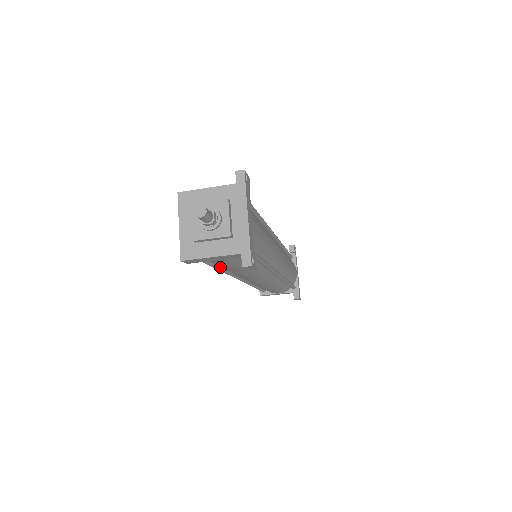
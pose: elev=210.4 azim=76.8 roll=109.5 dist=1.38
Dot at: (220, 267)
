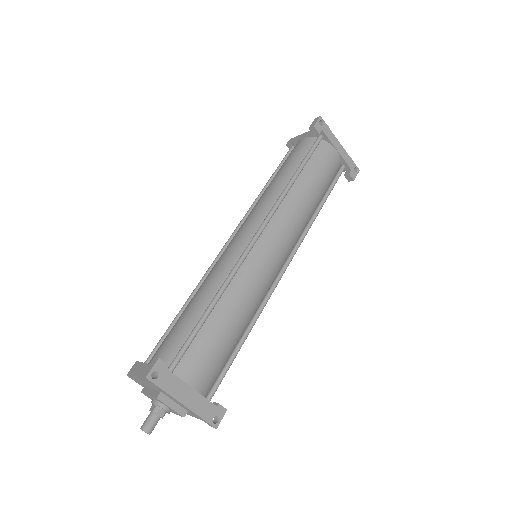
Dot at: occluded
